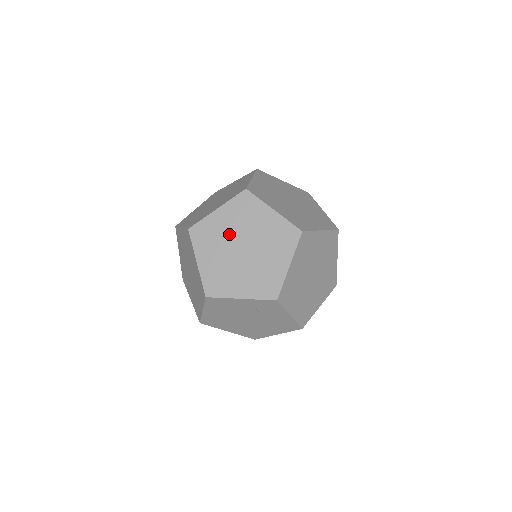
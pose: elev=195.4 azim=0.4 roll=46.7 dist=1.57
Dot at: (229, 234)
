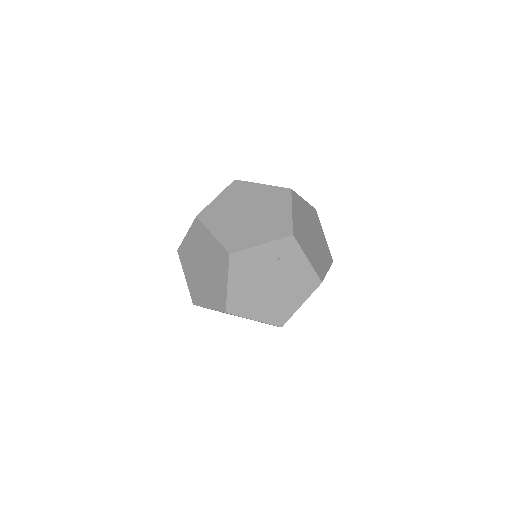
Dot at: (233, 208)
